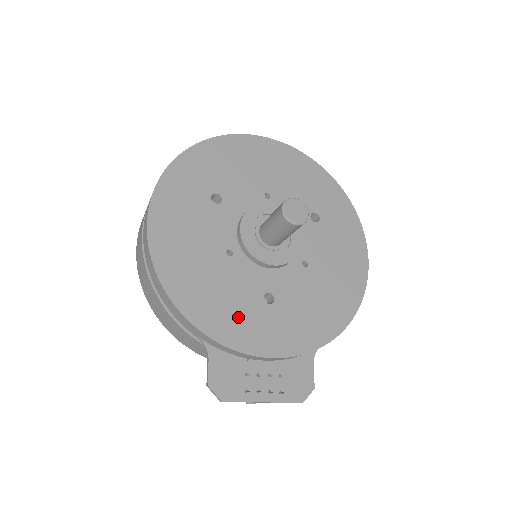
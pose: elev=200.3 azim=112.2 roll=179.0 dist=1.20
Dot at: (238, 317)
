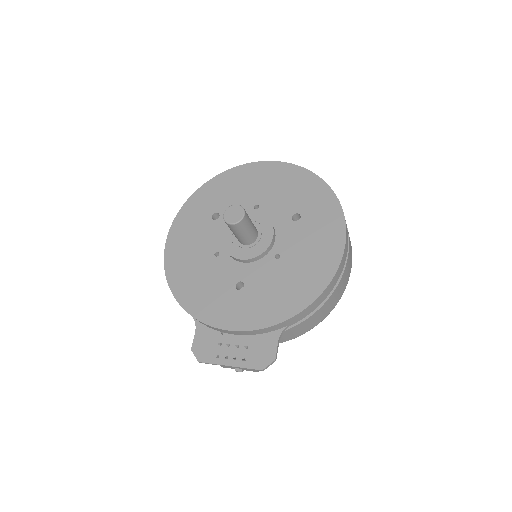
Dot at: (213, 300)
